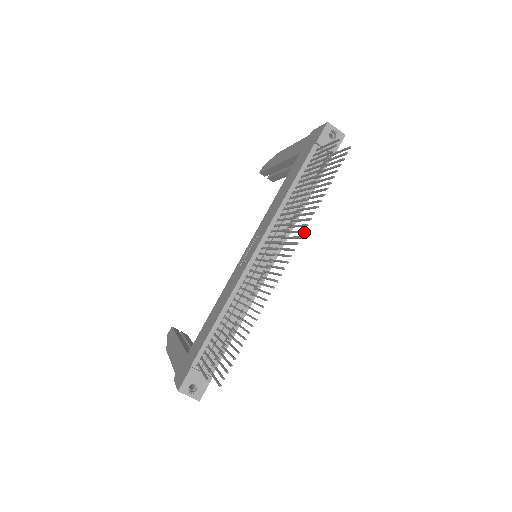
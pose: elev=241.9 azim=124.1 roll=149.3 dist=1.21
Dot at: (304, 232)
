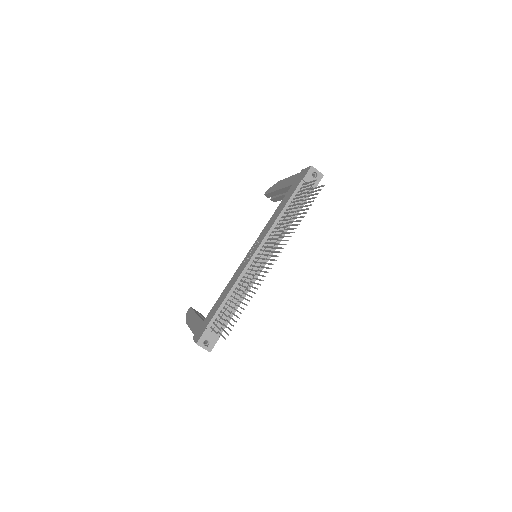
Dot at: occluded
